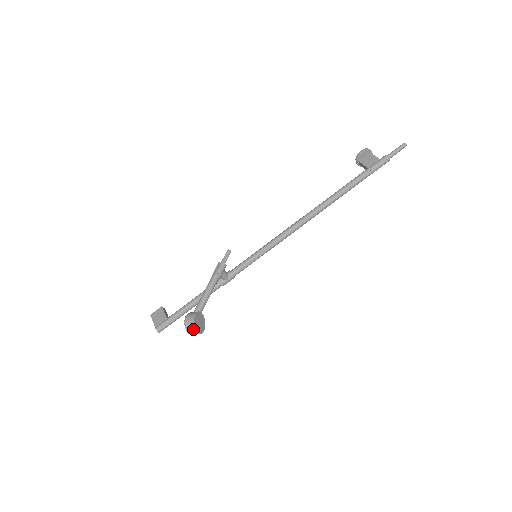
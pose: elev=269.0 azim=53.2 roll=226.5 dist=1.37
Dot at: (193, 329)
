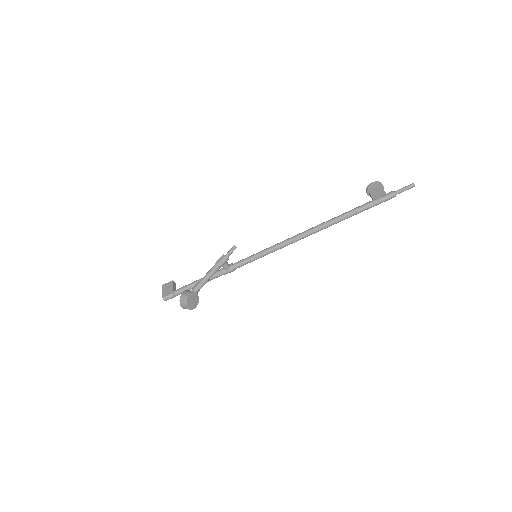
Dot at: (185, 304)
